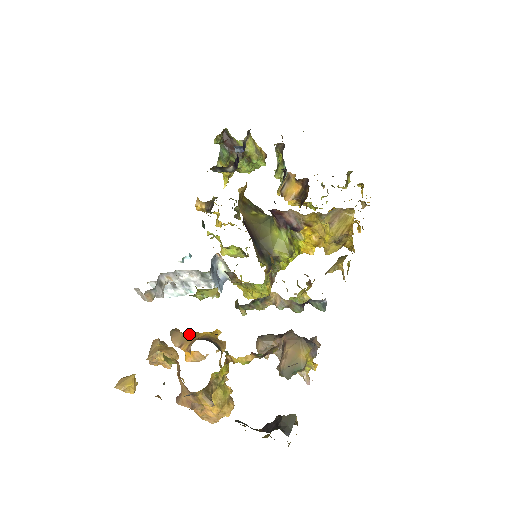
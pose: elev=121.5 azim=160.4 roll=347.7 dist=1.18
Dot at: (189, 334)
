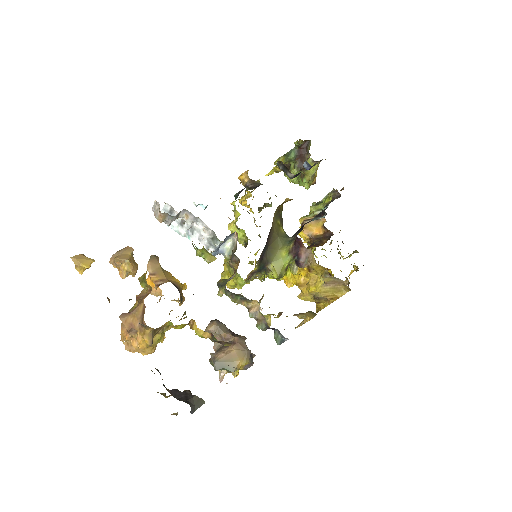
Dot at: (165, 271)
